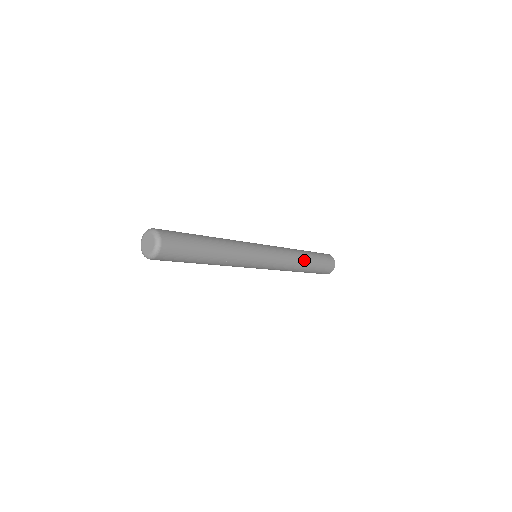
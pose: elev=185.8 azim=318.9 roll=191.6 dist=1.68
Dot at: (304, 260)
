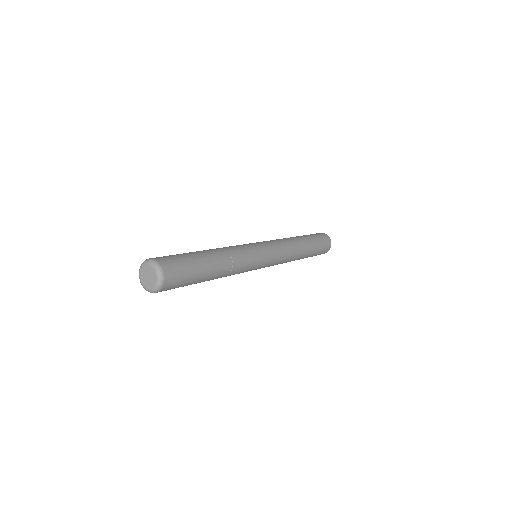
Dot at: (303, 247)
